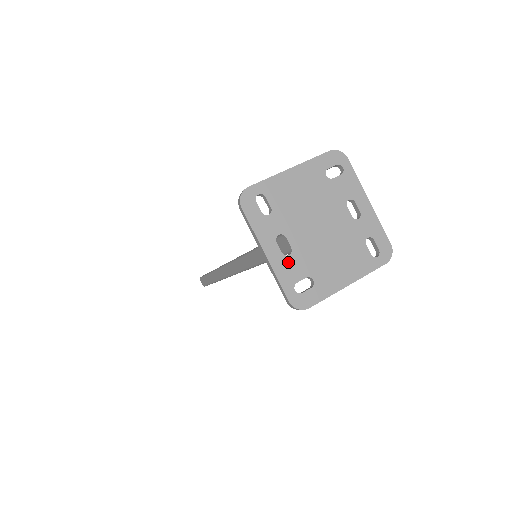
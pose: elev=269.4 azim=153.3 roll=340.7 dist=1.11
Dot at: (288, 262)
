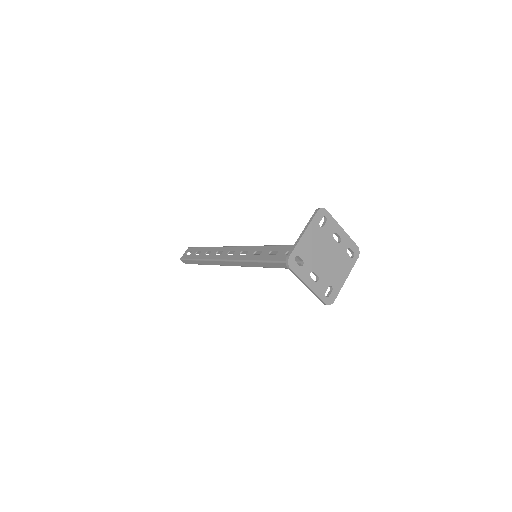
Dot at: (319, 284)
